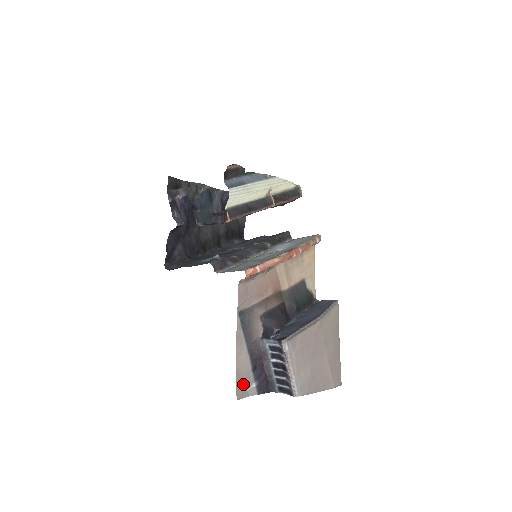
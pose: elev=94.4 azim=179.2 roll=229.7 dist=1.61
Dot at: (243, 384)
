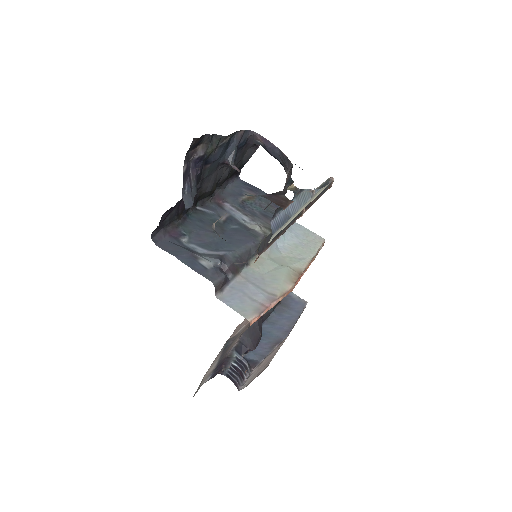
Dot at: (202, 383)
